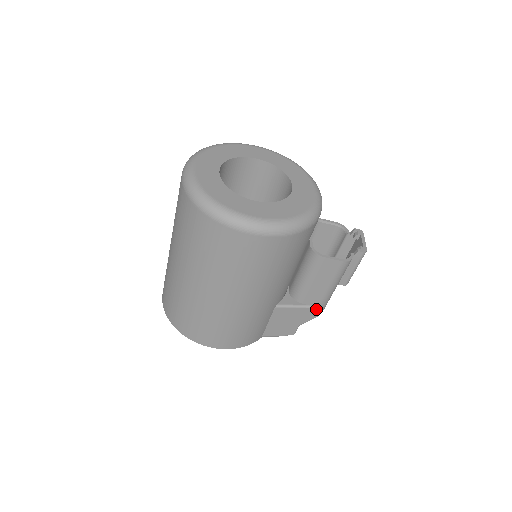
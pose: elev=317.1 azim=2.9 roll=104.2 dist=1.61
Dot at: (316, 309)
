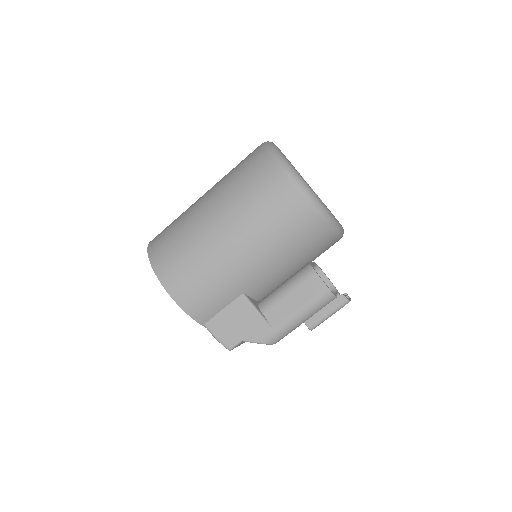
Dot at: (270, 331)
